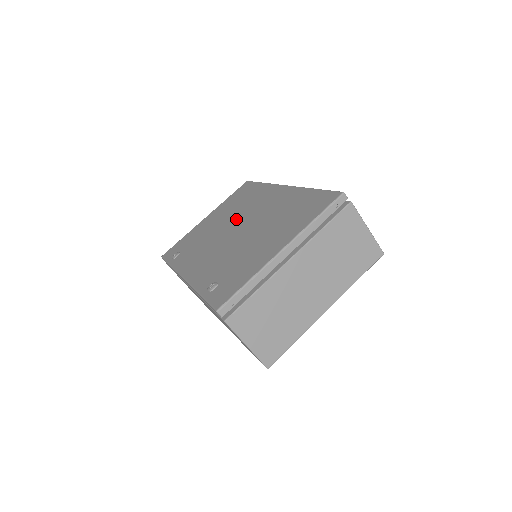
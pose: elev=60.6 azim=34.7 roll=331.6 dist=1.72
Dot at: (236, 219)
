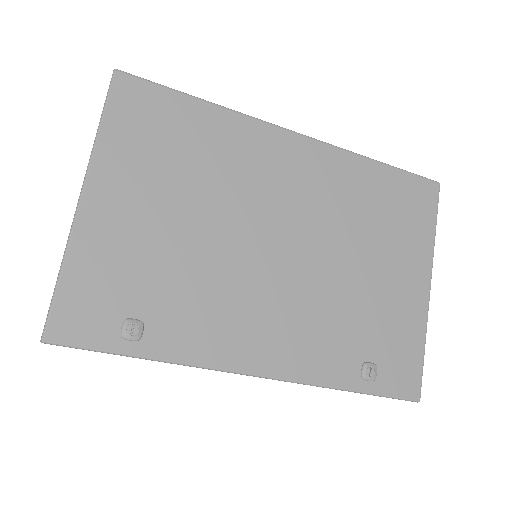
Dot at: (246, 216)
